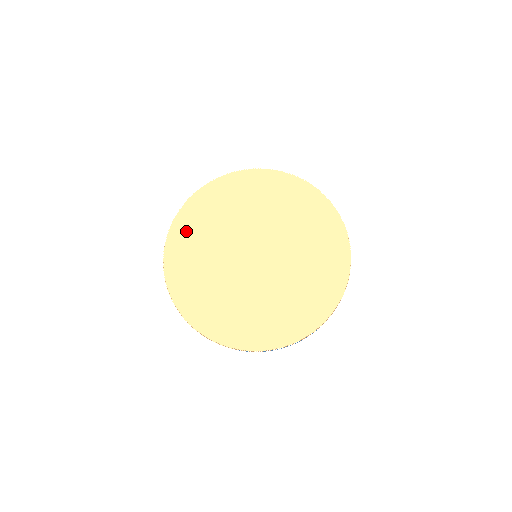
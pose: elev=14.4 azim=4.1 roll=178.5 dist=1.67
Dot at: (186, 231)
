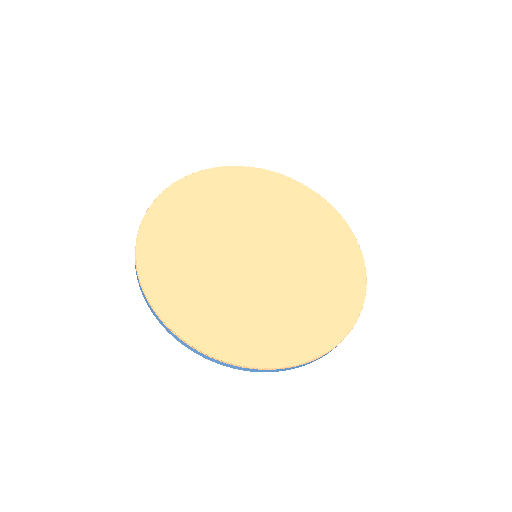
Dot at: (160, 245)
